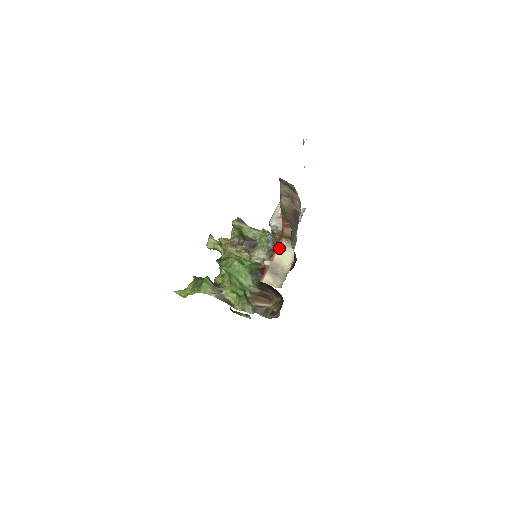
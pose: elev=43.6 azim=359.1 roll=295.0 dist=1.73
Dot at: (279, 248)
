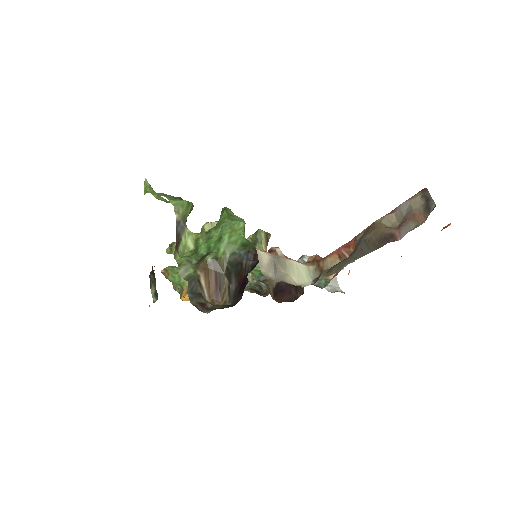
Dot at: (303, 263)
